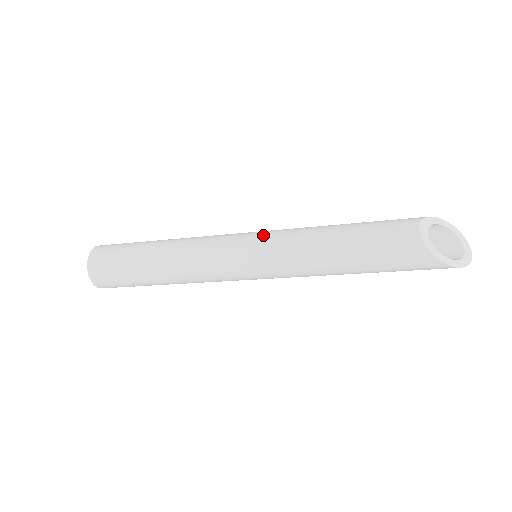
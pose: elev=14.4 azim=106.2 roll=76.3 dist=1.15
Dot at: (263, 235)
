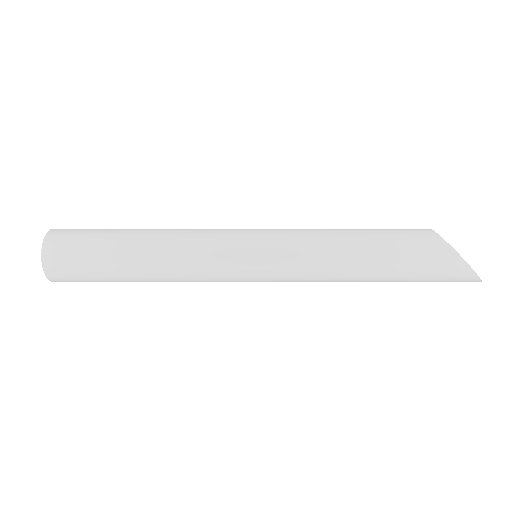
Dot at: occluded
